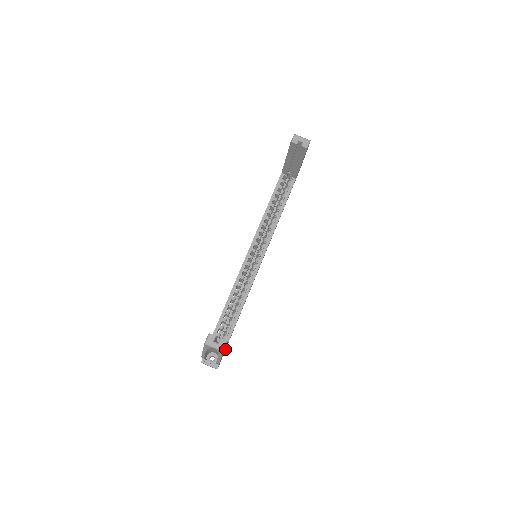
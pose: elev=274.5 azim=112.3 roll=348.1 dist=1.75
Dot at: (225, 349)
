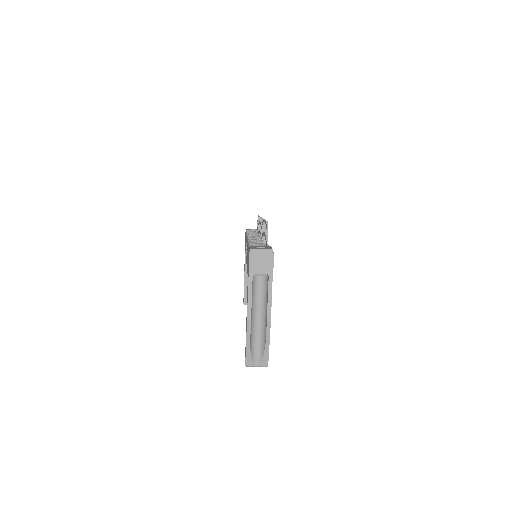
Dot at: occluded
